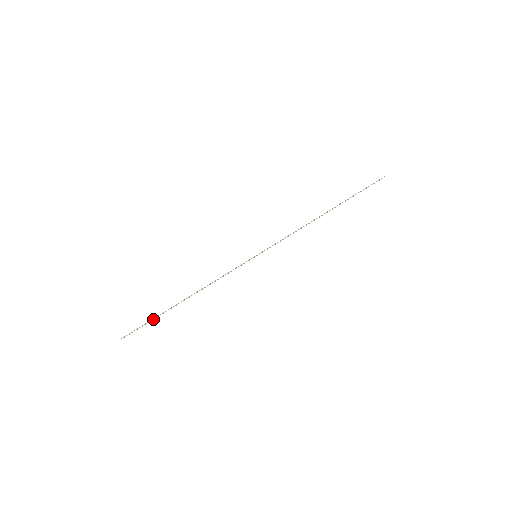
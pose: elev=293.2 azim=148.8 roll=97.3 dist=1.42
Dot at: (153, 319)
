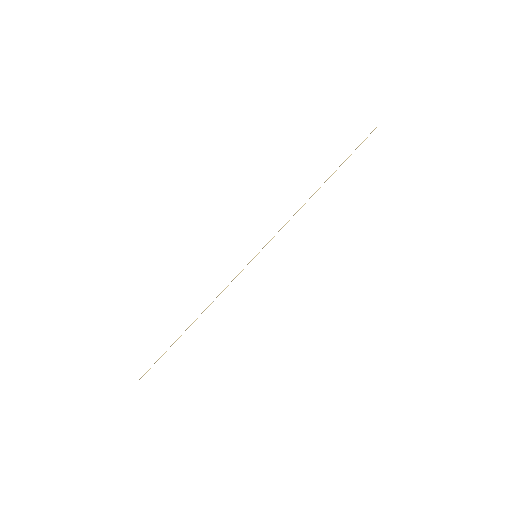
Dot at: (166, 351)
